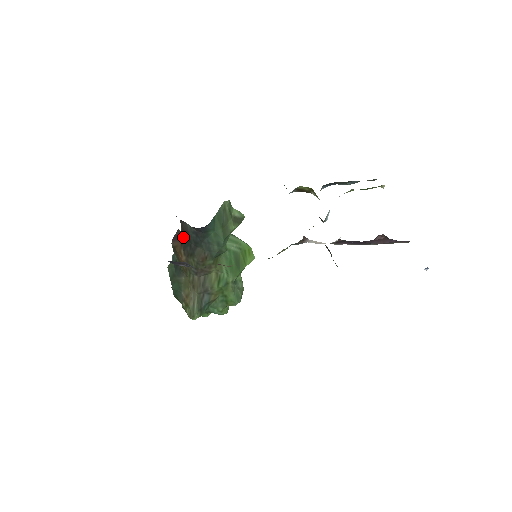
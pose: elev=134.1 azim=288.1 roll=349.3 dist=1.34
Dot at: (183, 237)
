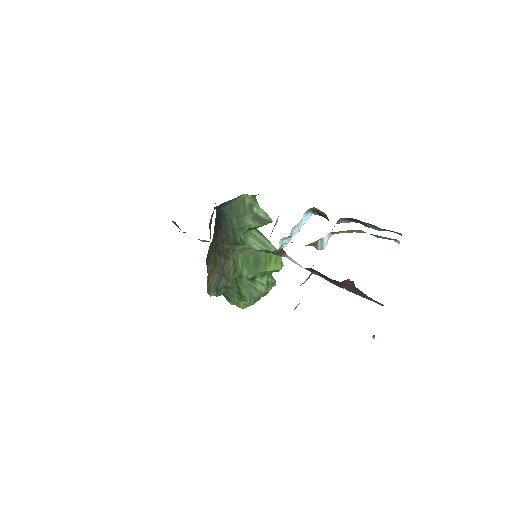
Dot at: occluded
